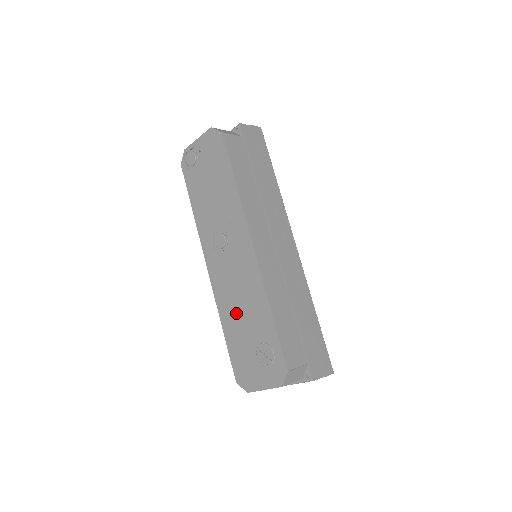
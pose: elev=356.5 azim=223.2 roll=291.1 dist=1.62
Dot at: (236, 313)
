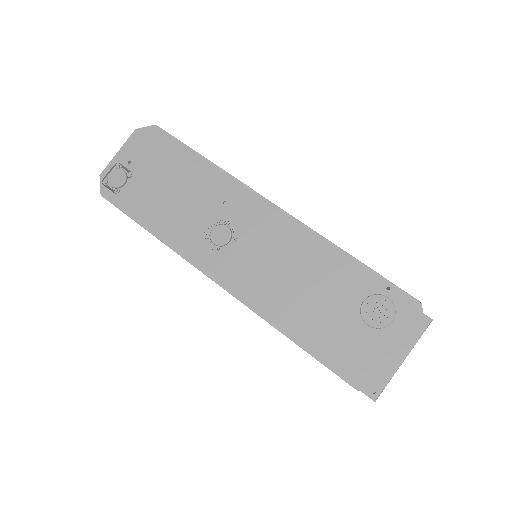
Dot at: (300, 300)
